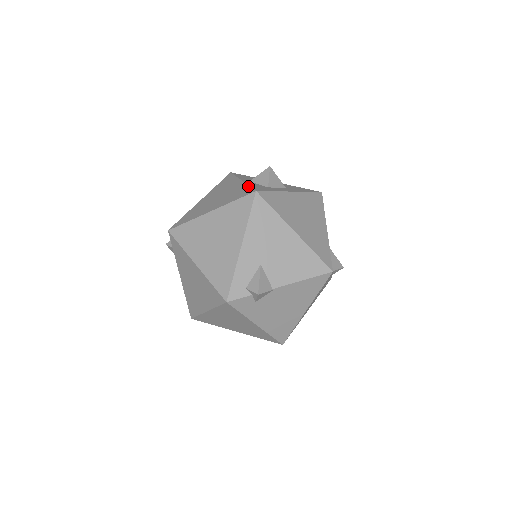
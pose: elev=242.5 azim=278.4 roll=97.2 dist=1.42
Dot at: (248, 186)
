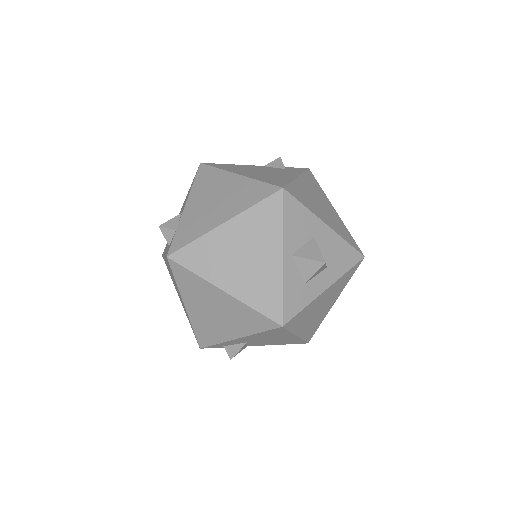
Dot at: (281, 295)
